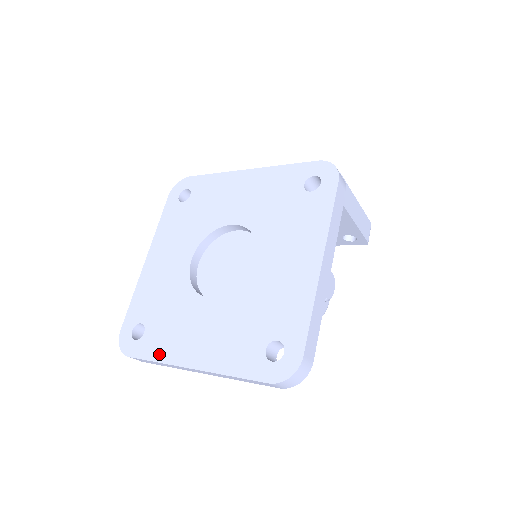
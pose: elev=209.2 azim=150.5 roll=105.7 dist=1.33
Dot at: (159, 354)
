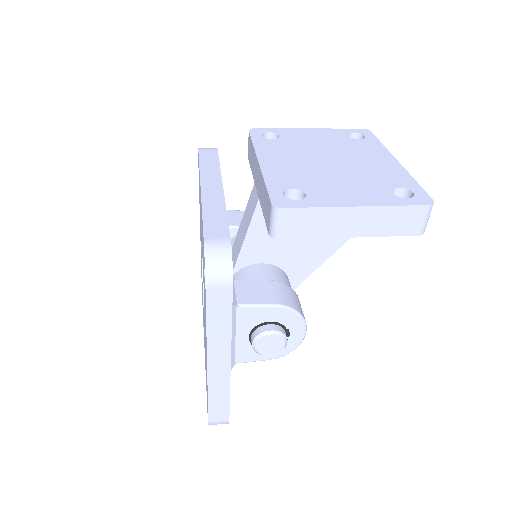
Dot at: occluded
